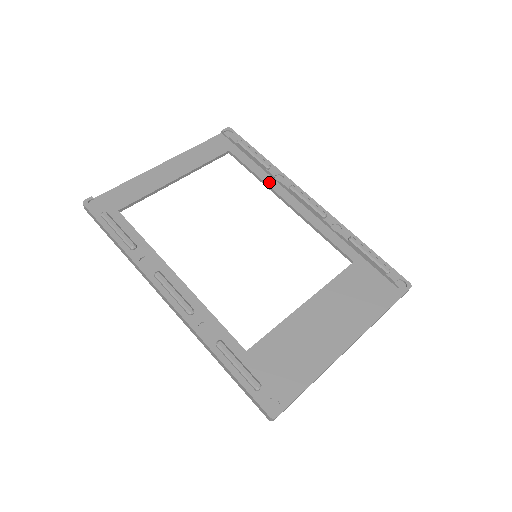
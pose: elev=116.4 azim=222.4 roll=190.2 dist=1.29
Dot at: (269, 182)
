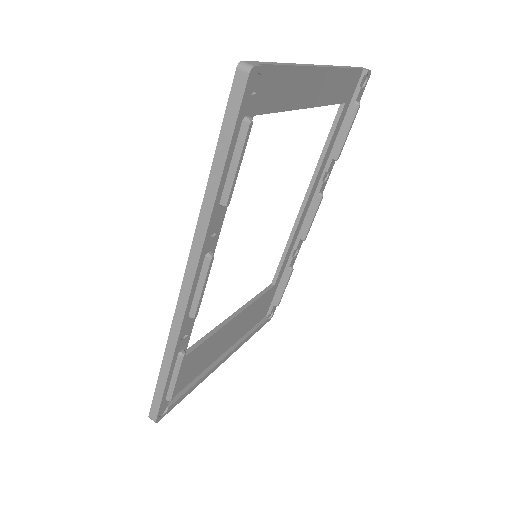
Dot at: (320, 172)
